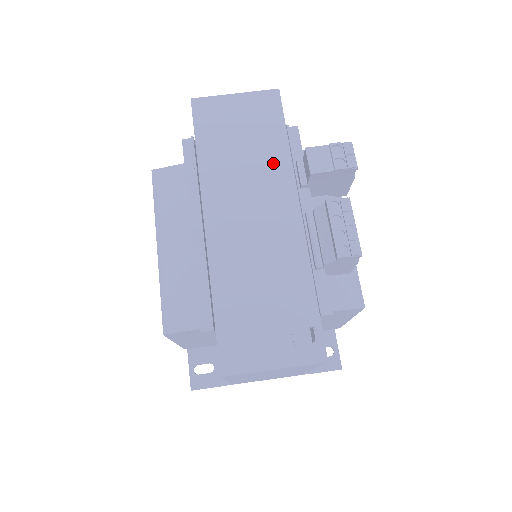
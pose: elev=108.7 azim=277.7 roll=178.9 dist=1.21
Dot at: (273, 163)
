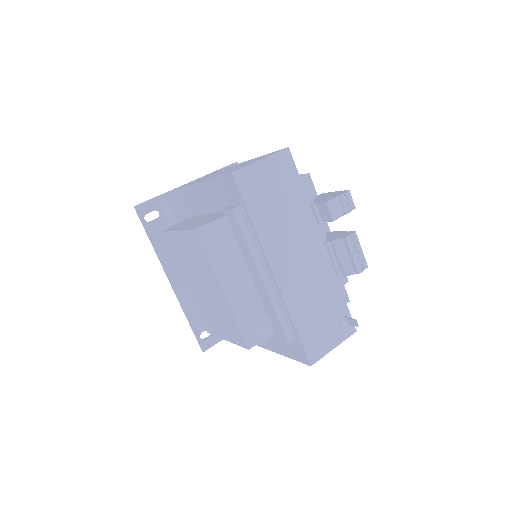
Dot at: (301, 213)
